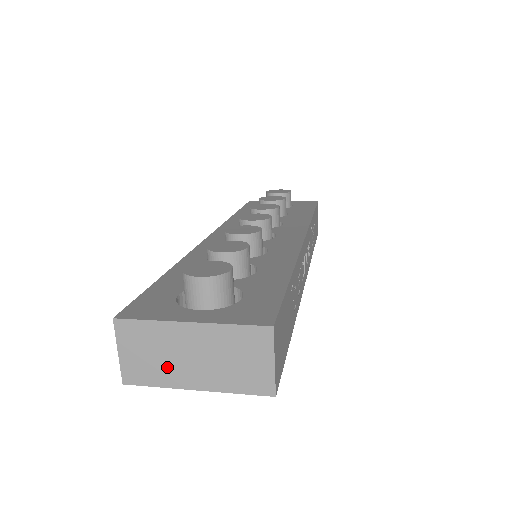
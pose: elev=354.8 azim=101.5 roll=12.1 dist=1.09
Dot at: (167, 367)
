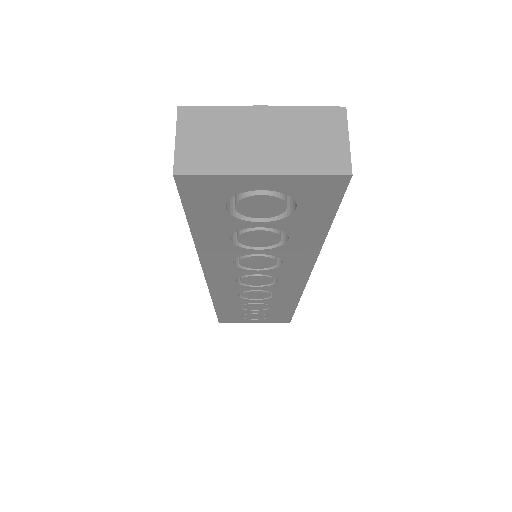
Dot at: (231, 152)
